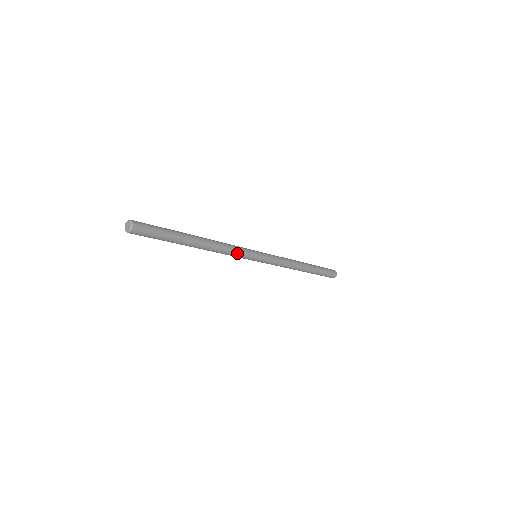
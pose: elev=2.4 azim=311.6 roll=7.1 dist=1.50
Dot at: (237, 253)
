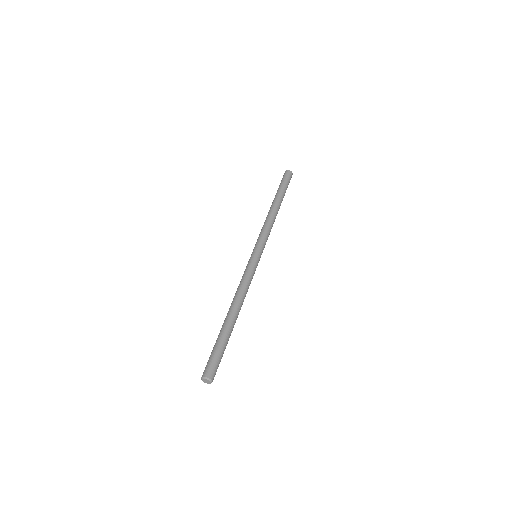
Dot at: occluded
